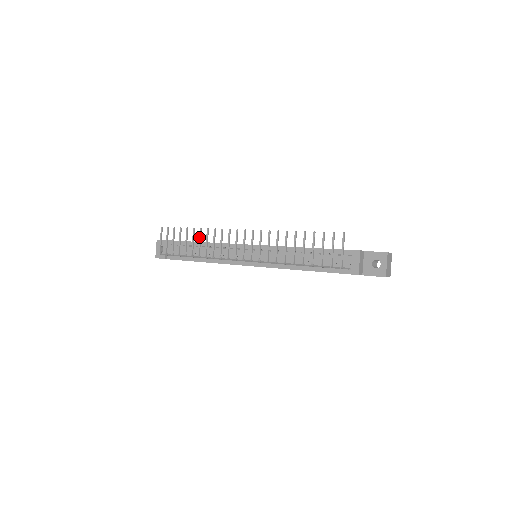
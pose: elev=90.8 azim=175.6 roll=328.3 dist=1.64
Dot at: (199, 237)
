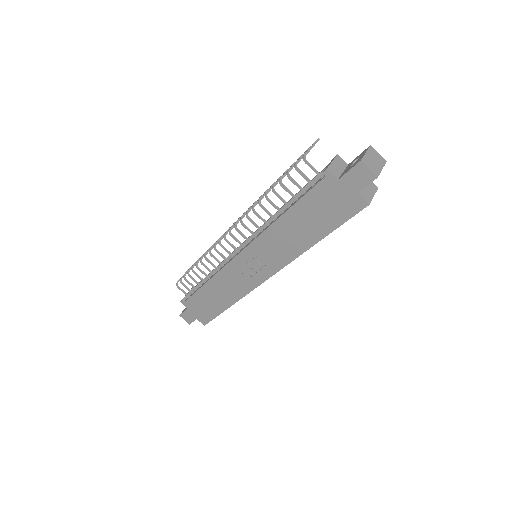
Dot at: (210, 247)
